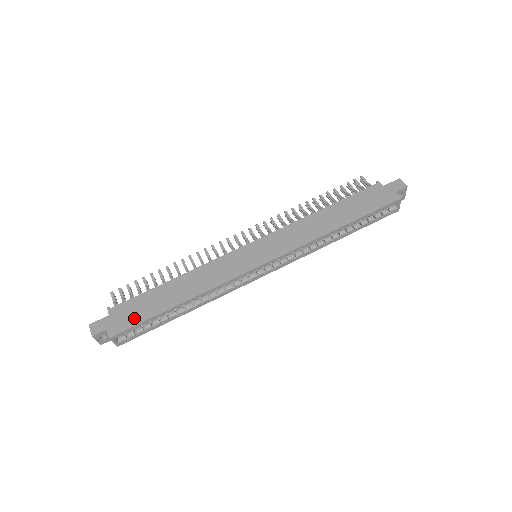
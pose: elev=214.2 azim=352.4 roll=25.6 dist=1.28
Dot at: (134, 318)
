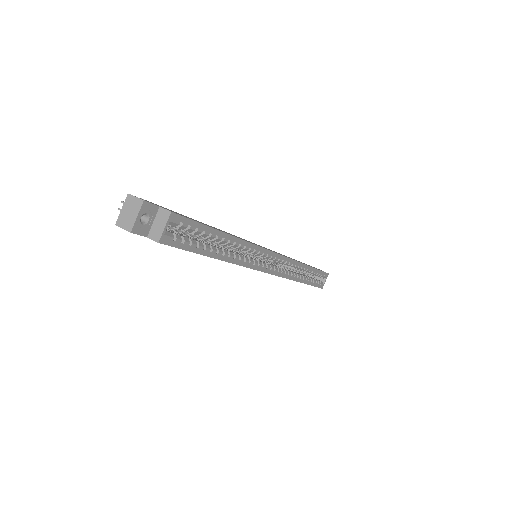
Dot at: occluded
